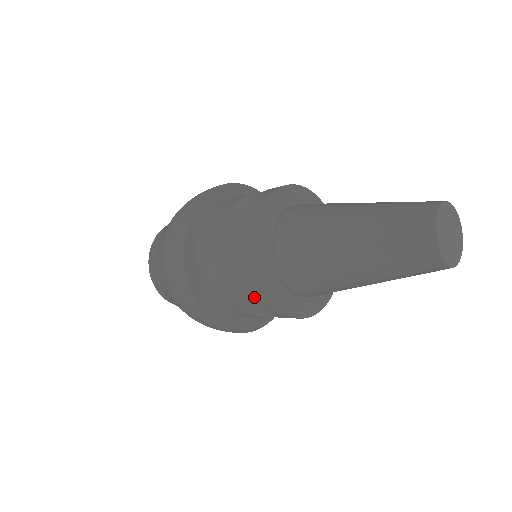
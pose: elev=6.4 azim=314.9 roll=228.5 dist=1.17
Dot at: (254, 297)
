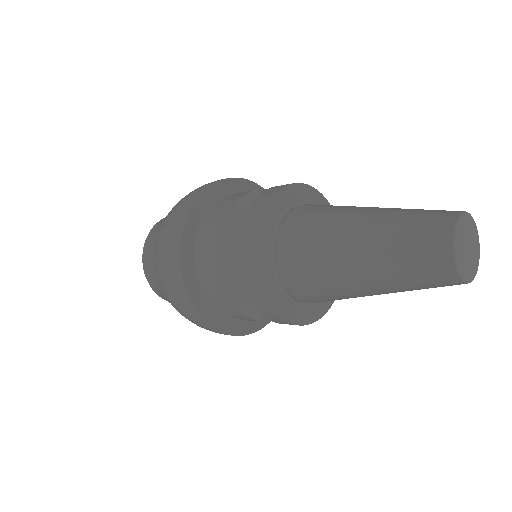
Dot at: (244, 281)
